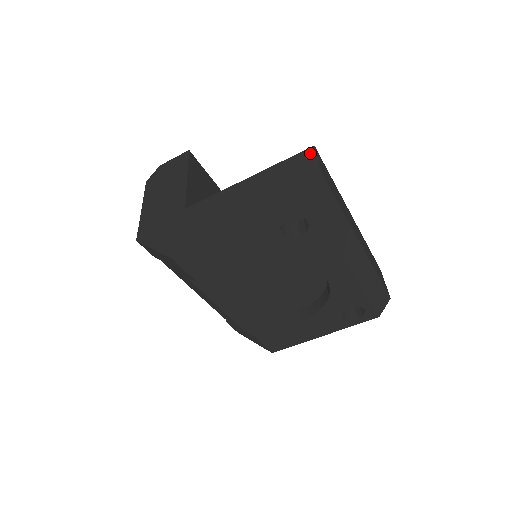
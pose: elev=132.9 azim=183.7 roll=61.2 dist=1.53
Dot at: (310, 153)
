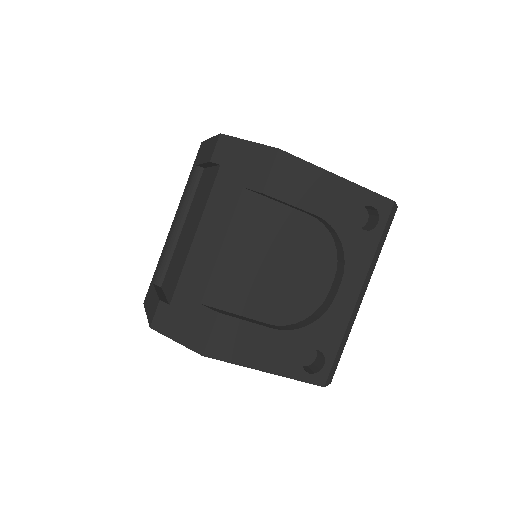
Dot at: occluded
